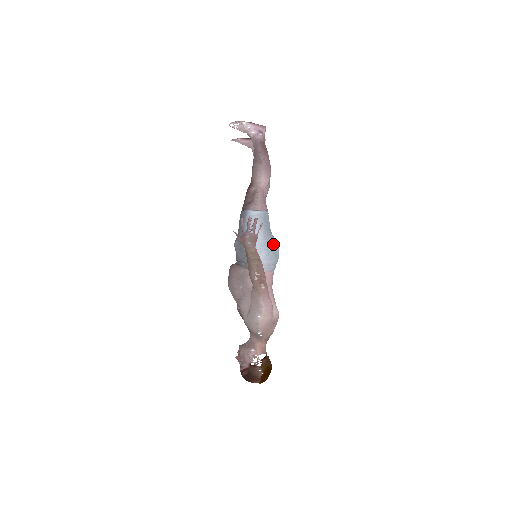
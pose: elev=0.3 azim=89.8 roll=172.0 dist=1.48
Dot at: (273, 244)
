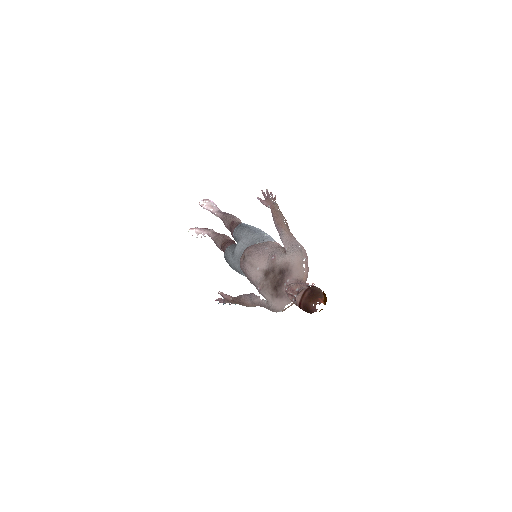
Dot at: occluded
